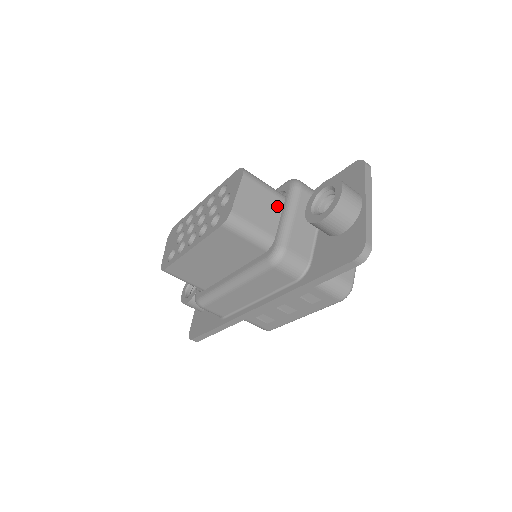
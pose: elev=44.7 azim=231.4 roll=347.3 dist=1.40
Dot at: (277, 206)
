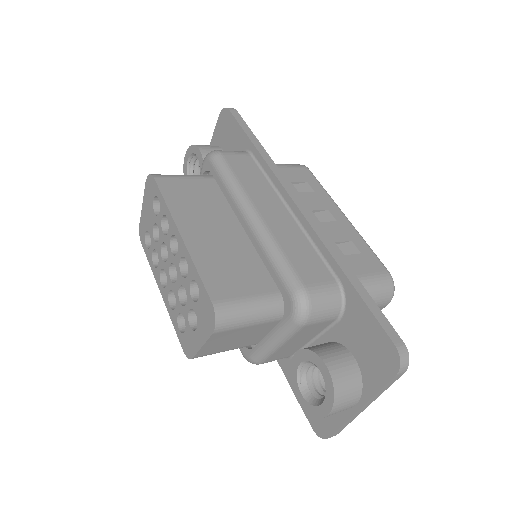
Dot at: (264, 328)
